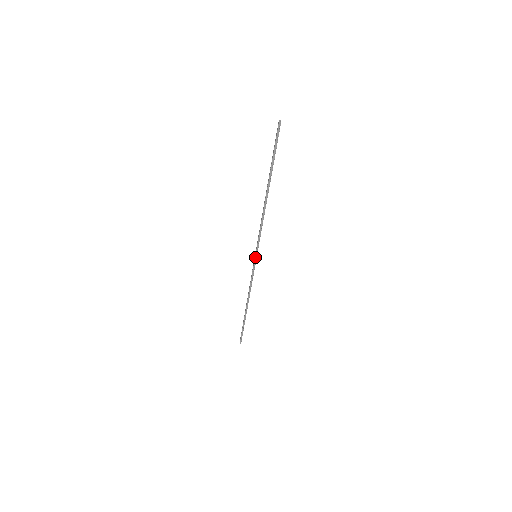
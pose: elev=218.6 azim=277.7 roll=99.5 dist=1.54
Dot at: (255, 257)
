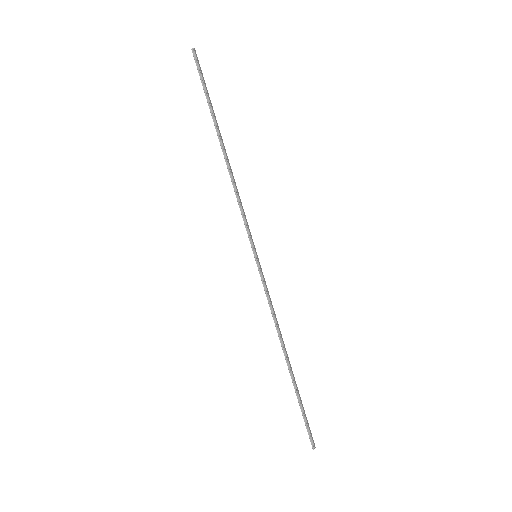
Dot at: (255, 257)
